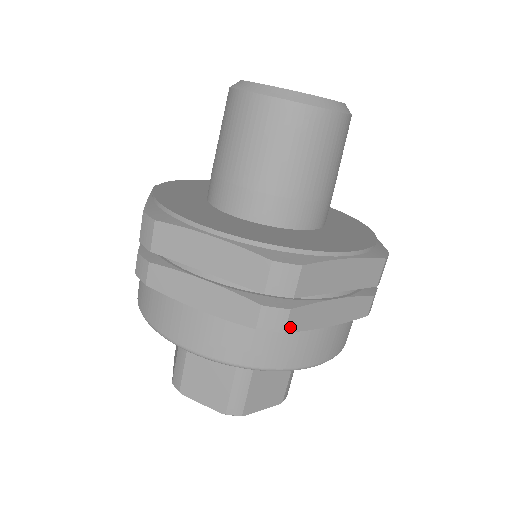
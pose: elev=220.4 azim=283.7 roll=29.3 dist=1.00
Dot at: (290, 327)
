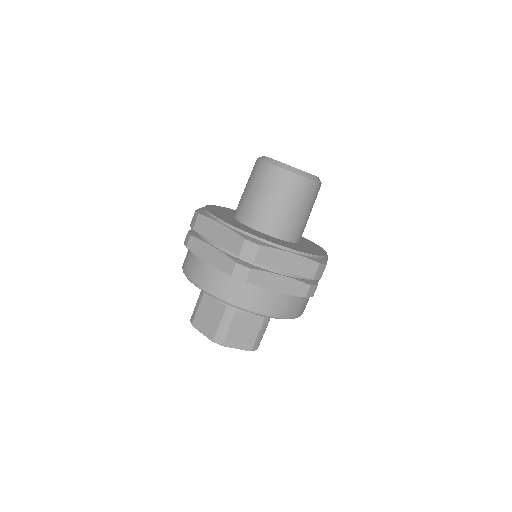
Dot at: occluded
